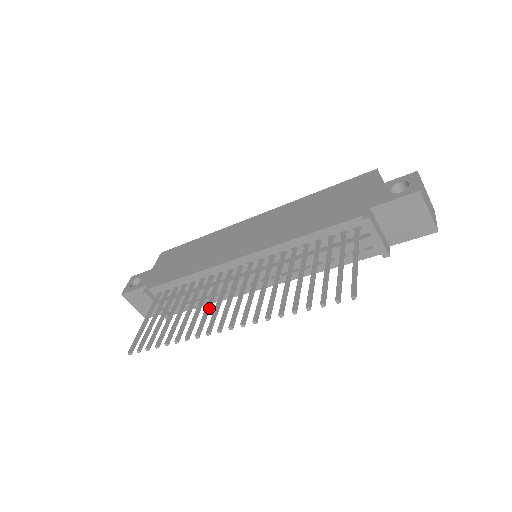
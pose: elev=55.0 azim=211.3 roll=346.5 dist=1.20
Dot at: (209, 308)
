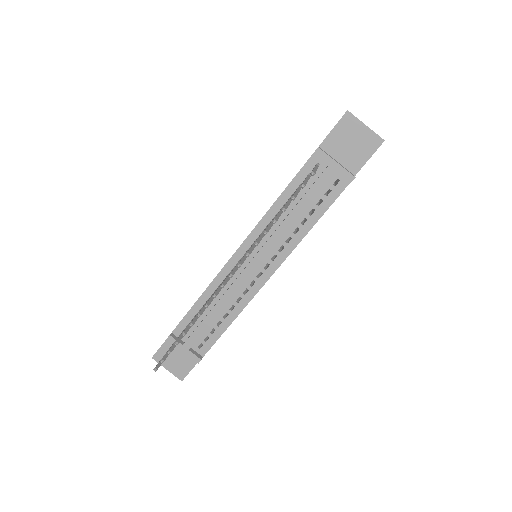
Dot at: occluded
